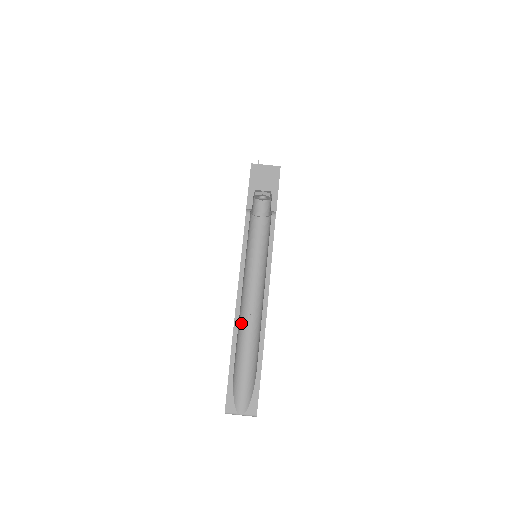
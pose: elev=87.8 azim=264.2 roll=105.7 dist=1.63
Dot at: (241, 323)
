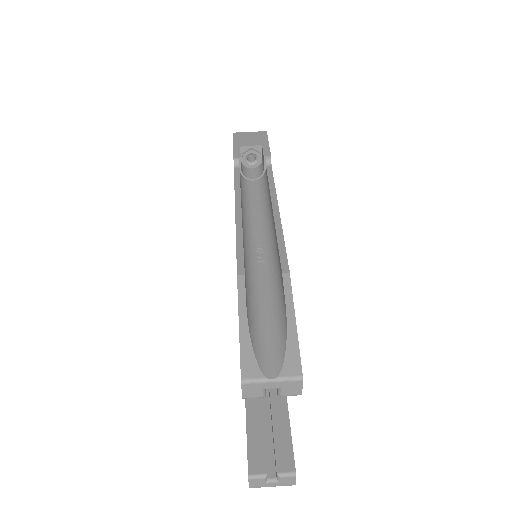
Dot at: (248, 263)
